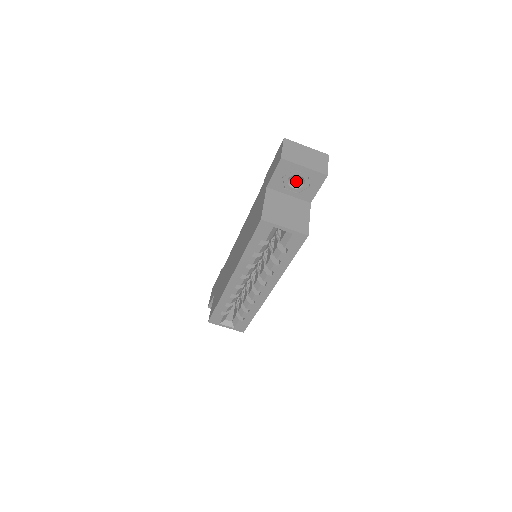
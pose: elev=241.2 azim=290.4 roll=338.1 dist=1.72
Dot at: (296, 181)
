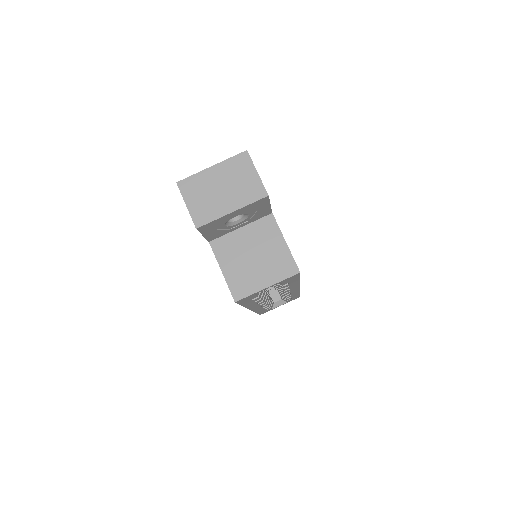
Dot at: occluded
